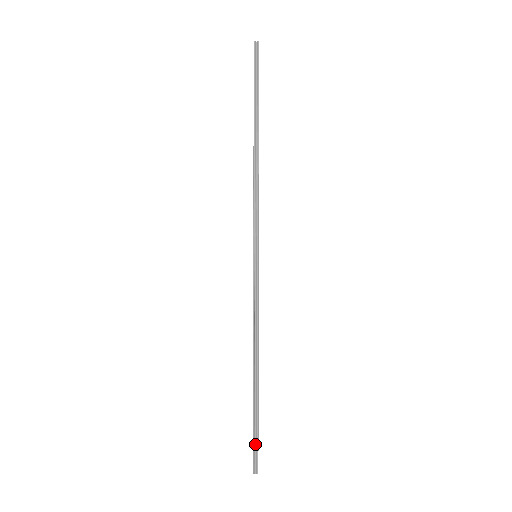
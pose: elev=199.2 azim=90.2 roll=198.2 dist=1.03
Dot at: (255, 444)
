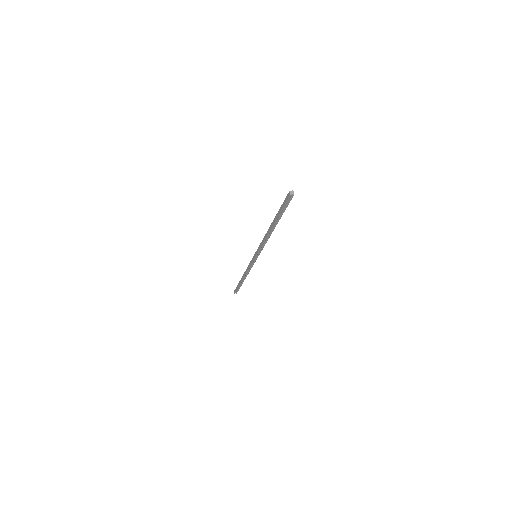
Dot at: (238, 289)
